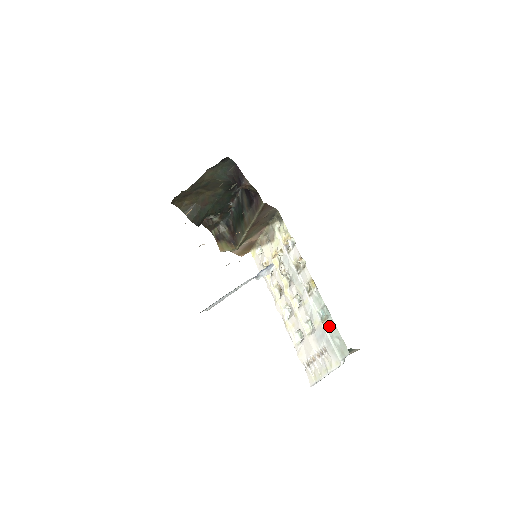
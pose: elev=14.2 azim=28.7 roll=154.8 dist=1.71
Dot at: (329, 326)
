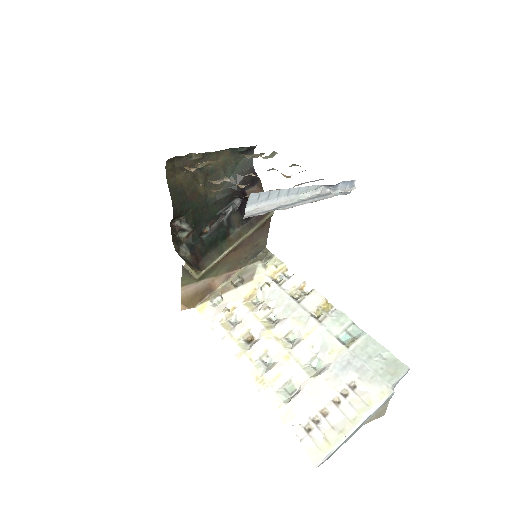
Dot at: (362, 347)
